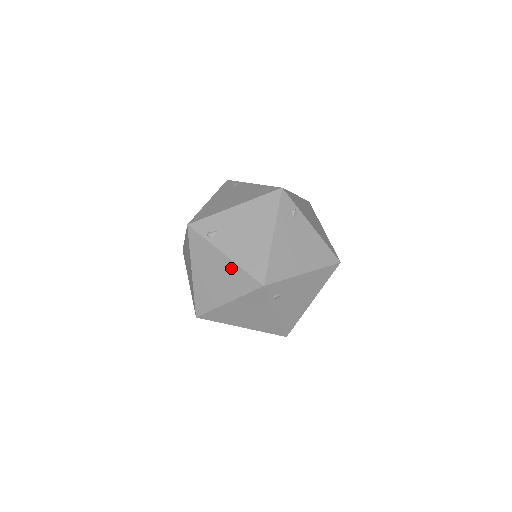
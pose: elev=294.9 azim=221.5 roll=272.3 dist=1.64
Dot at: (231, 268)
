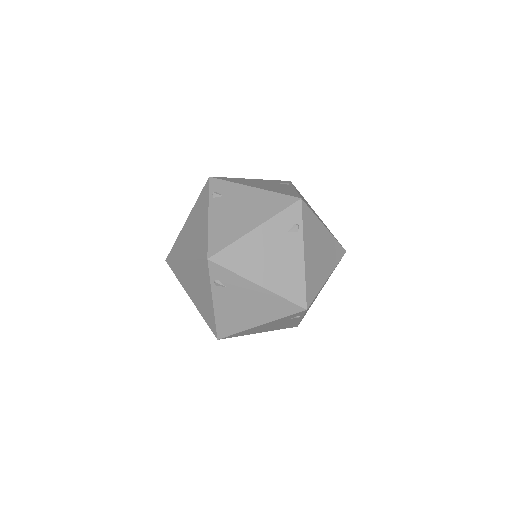
Dot at: (209, 308)
